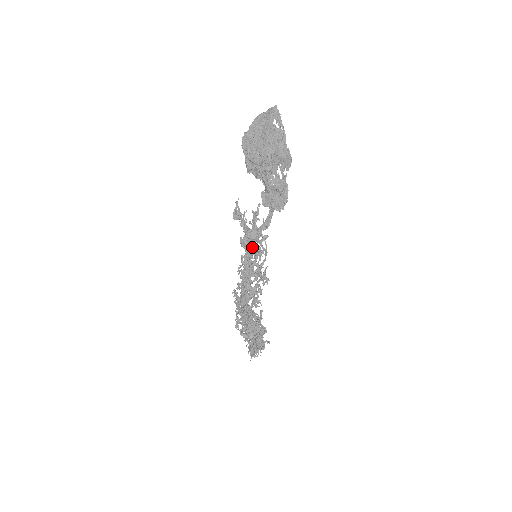
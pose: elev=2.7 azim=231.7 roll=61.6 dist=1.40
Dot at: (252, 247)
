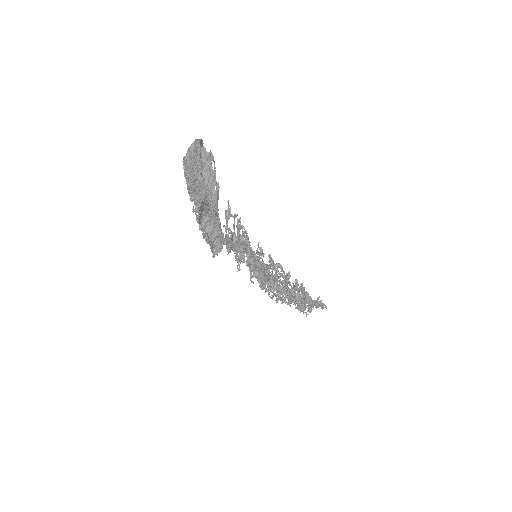
Dot at: occluded
